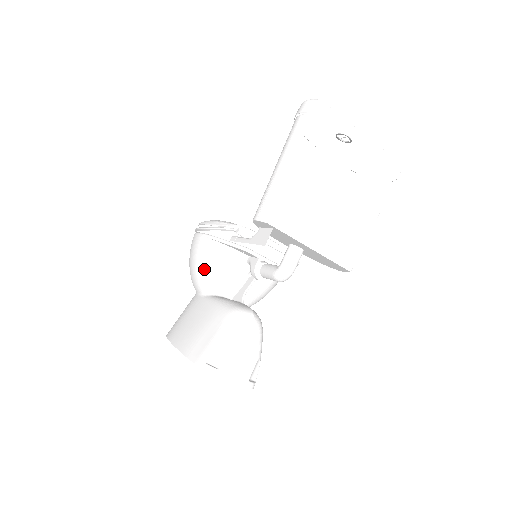
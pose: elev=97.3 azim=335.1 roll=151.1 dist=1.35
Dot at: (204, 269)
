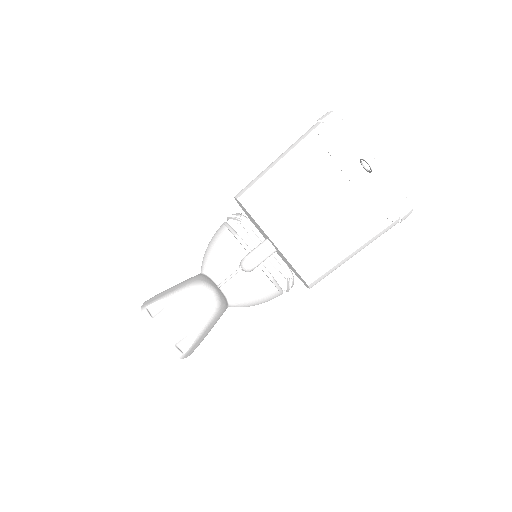
Dot at: (209, 249)
